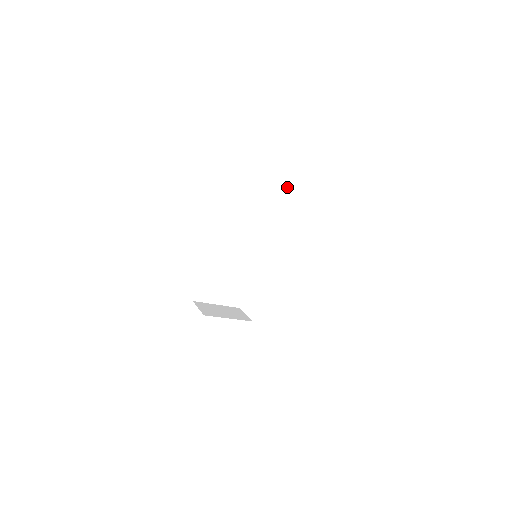
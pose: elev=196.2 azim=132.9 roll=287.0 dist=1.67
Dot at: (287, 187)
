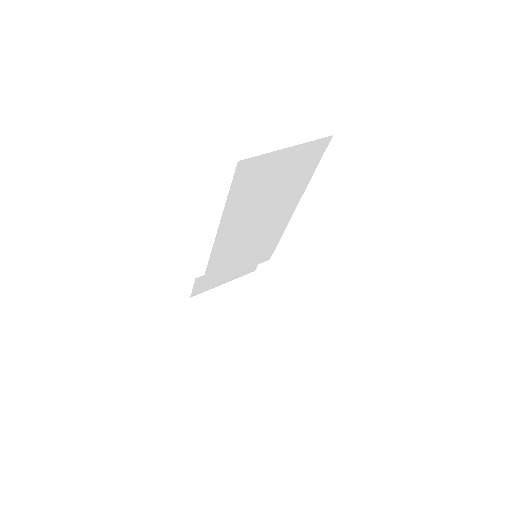
Dot at: (284, 176)
